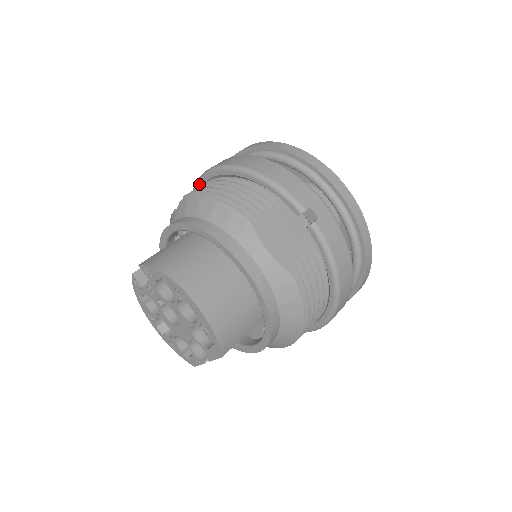
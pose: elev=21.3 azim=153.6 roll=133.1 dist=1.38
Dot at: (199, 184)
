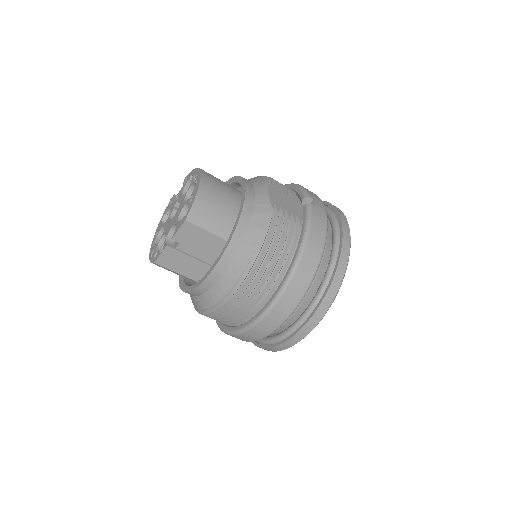
Dot at: occluded
